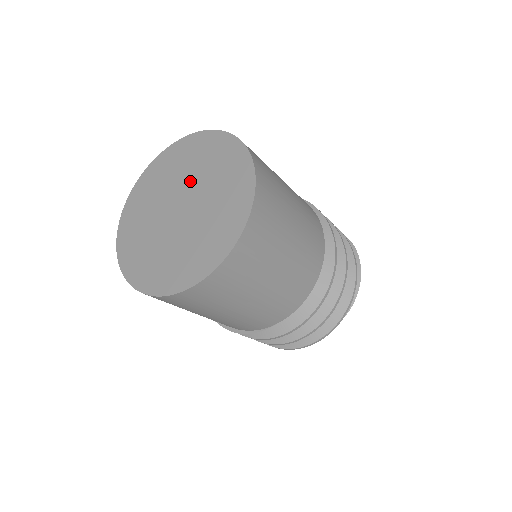
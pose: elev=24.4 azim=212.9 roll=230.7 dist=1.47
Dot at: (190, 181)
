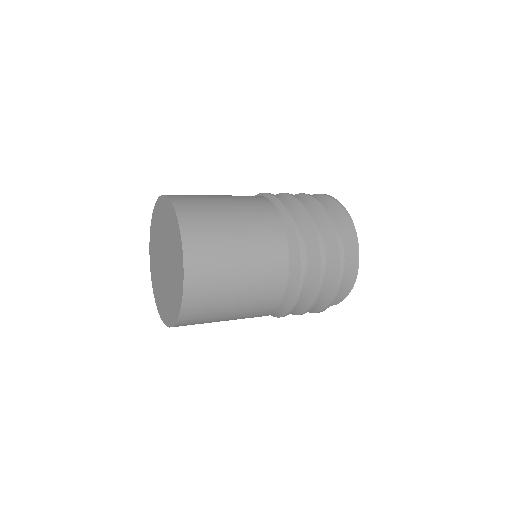
Dot at: (169, 253)
